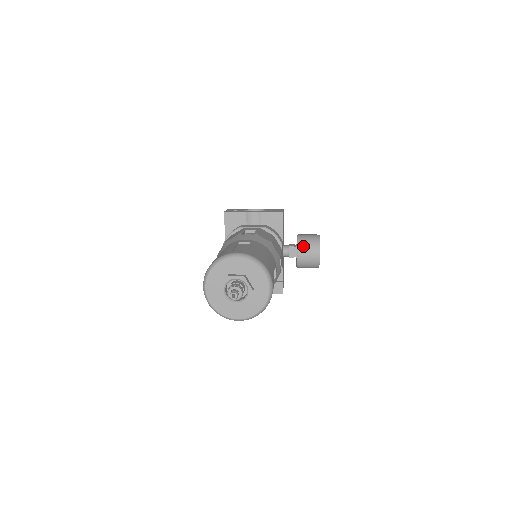
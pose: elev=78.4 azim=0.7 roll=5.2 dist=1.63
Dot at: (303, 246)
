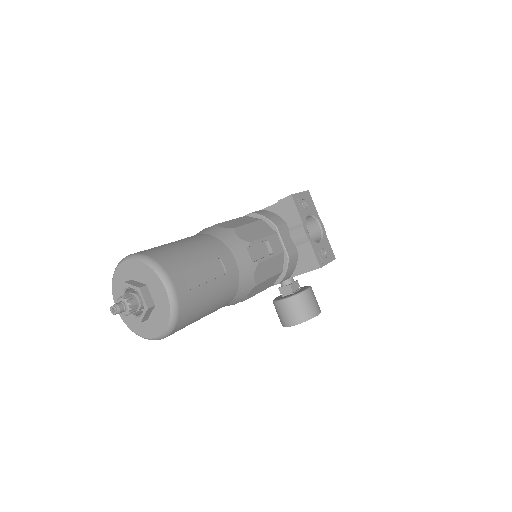
Dot at: (293, 304)
